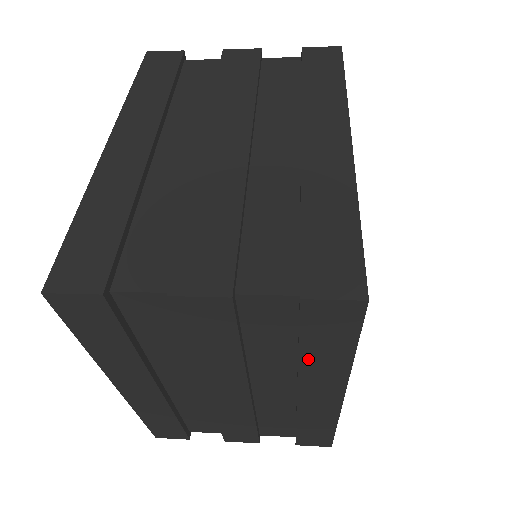
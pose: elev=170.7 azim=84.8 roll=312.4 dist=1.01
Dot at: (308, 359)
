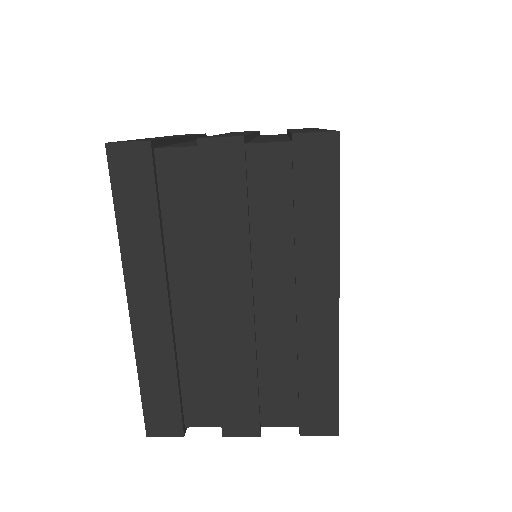
Dot at: (302, 227)
